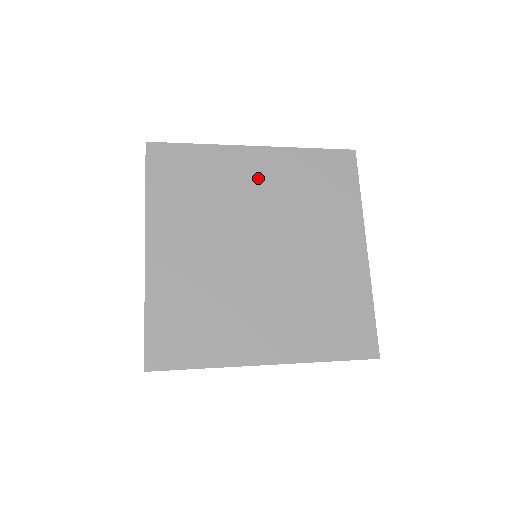
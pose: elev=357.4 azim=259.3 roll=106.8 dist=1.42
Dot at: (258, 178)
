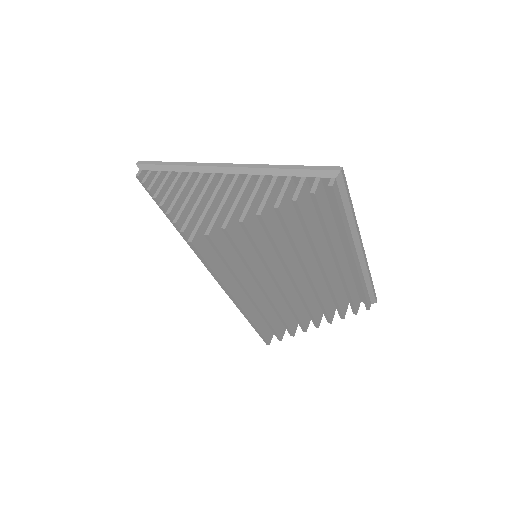
Dot at: occluded
